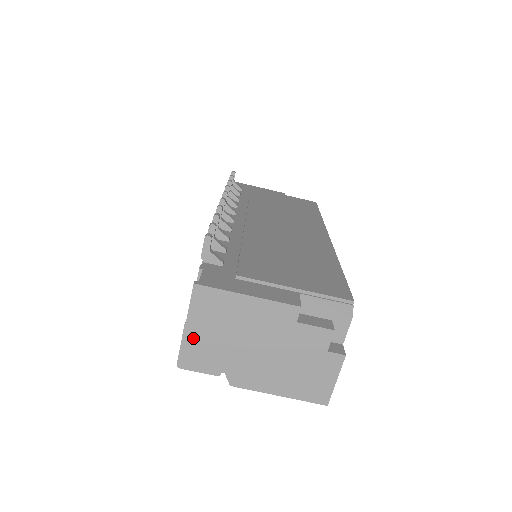
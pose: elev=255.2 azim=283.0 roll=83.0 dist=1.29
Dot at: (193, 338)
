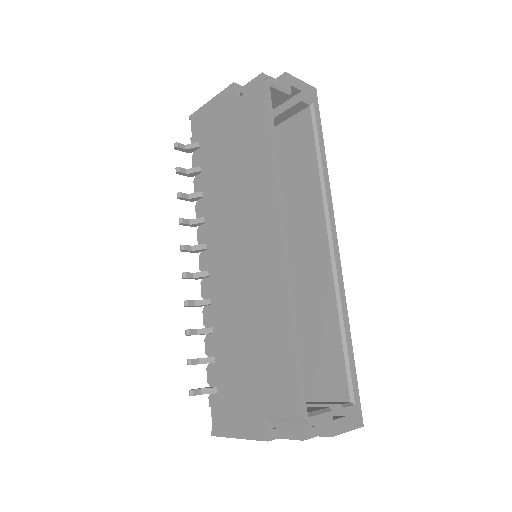
Dot at: occluded
